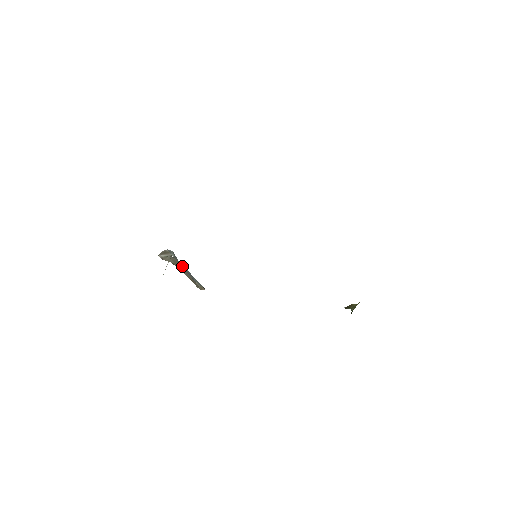
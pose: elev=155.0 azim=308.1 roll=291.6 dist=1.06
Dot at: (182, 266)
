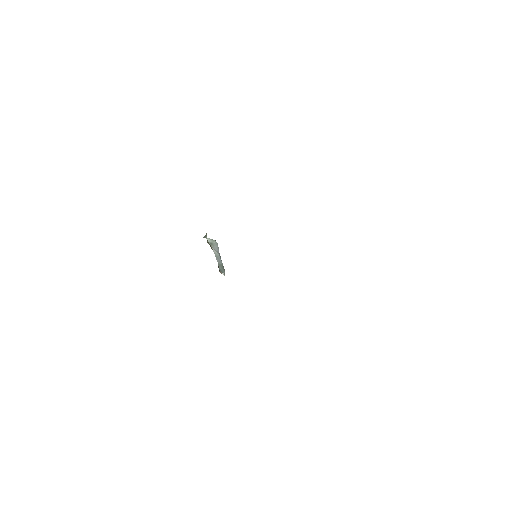
Dot at: (214, 249)
